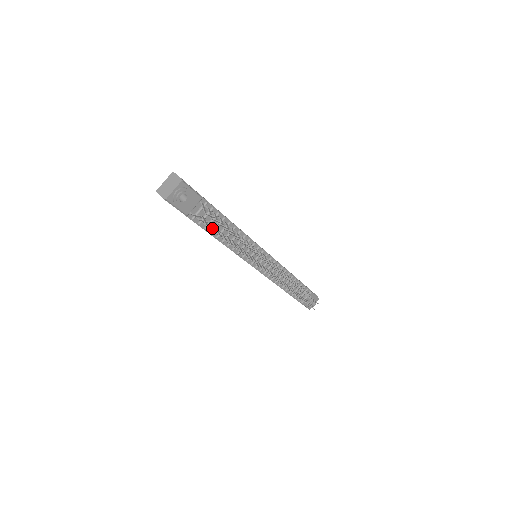
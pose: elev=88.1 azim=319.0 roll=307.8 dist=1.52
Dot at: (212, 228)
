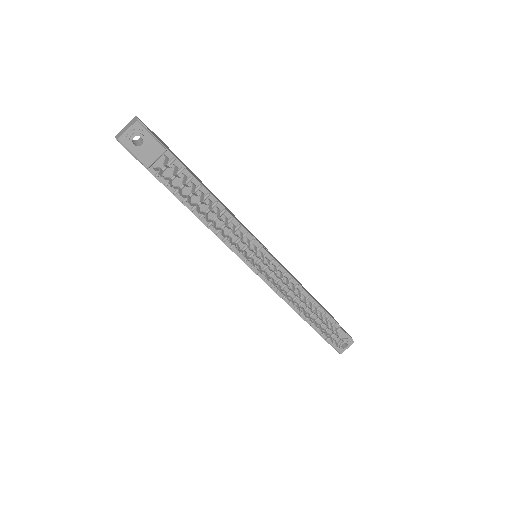
Dot at: (169, 182)
